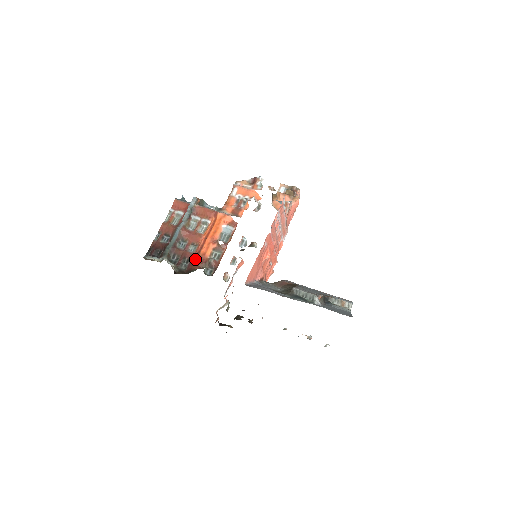
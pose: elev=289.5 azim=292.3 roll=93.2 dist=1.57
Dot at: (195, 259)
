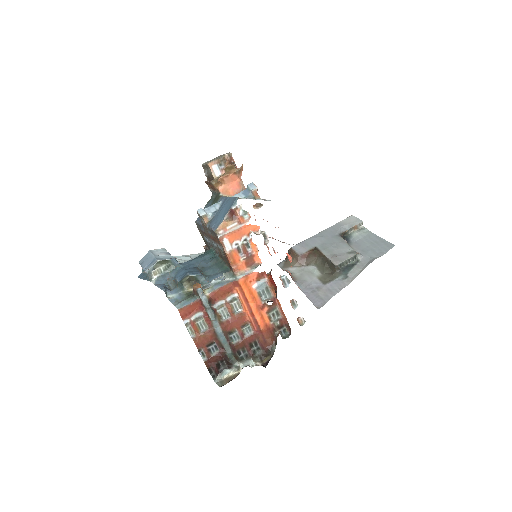
Dot at: (261, 336)
